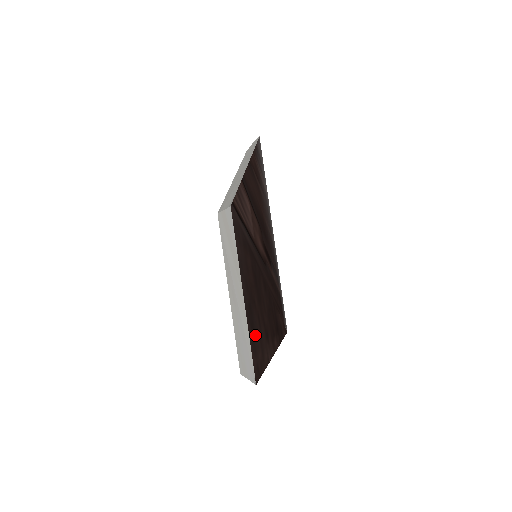
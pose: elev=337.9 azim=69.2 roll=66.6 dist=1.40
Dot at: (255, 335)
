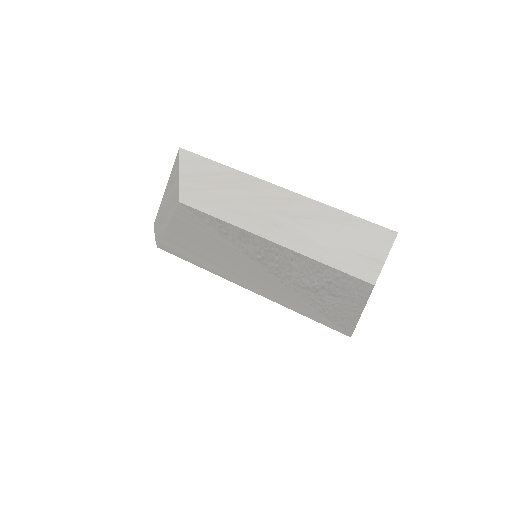
Dot at: occluded
